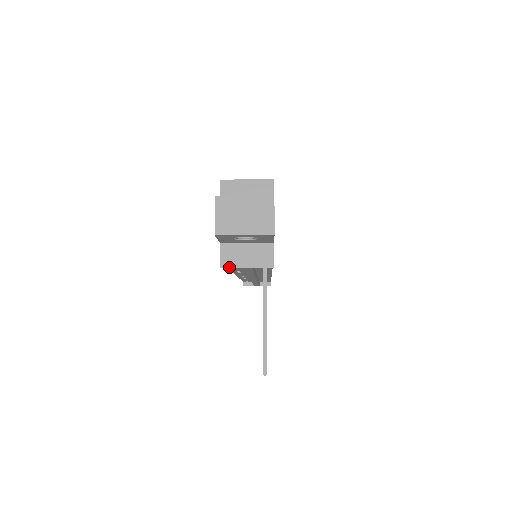
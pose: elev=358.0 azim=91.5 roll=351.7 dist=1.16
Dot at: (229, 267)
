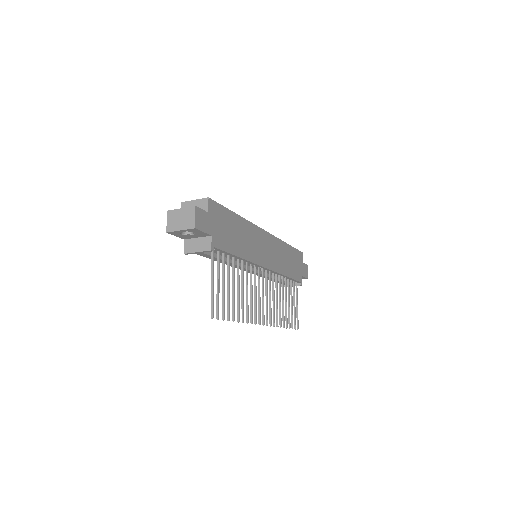
Dot at: (188, 253)
